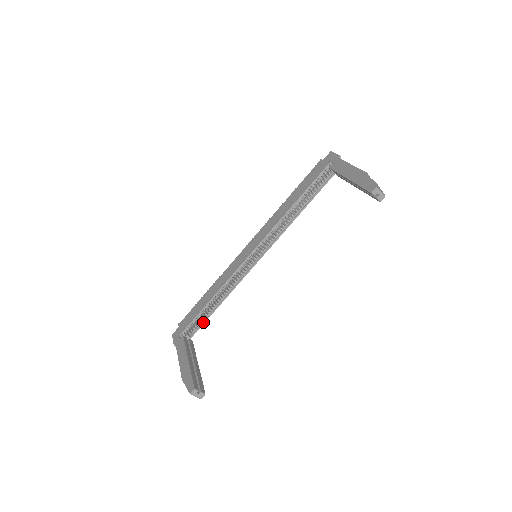
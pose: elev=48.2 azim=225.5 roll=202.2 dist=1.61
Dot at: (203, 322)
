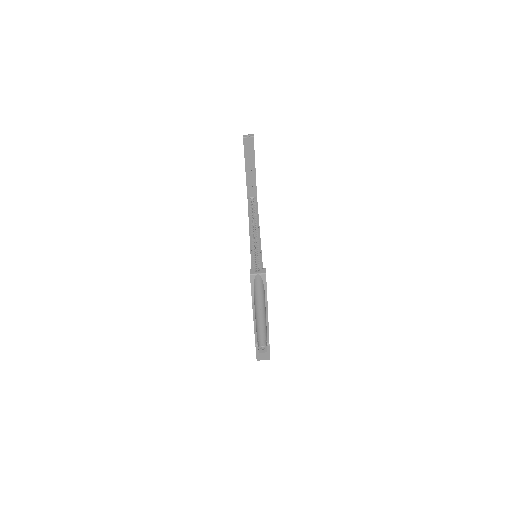
Dot at: occluded
